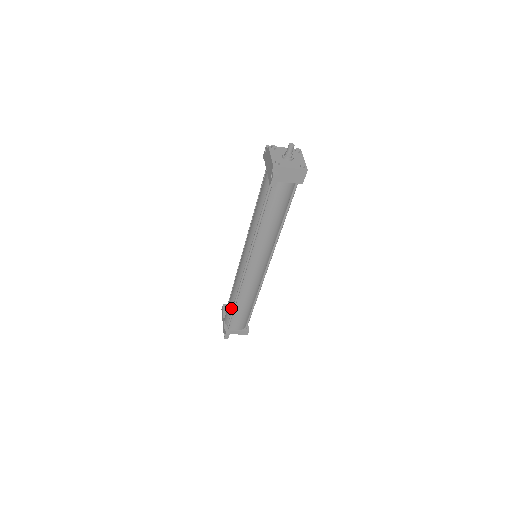
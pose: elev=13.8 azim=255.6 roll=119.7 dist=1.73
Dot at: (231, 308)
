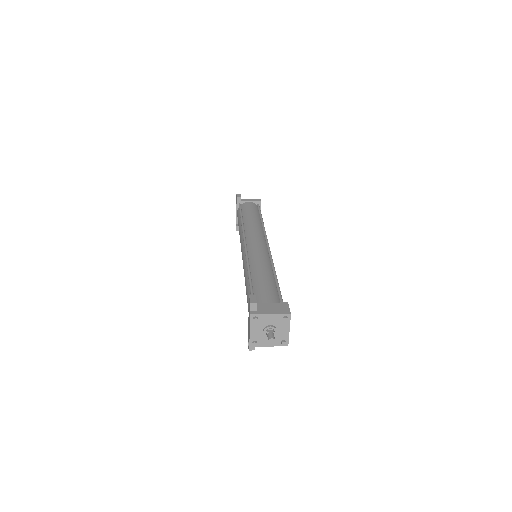
Dot at: occluded
